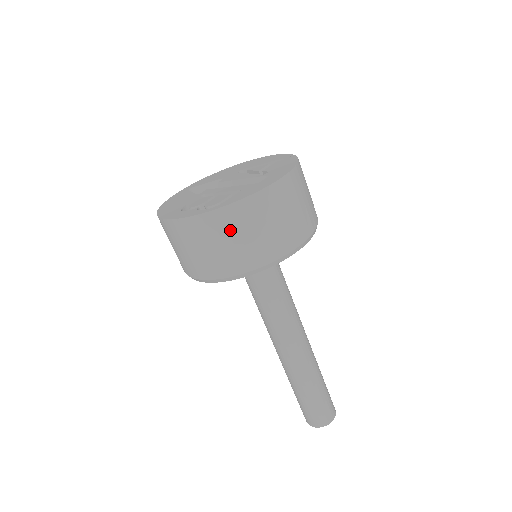
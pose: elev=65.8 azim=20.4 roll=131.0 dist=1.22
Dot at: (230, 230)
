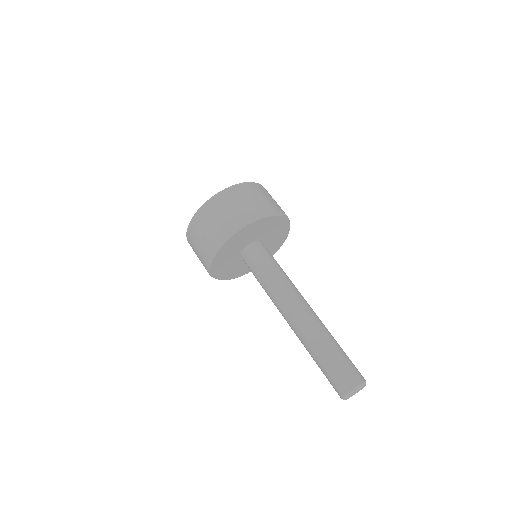
Dot at: (197, 231)
